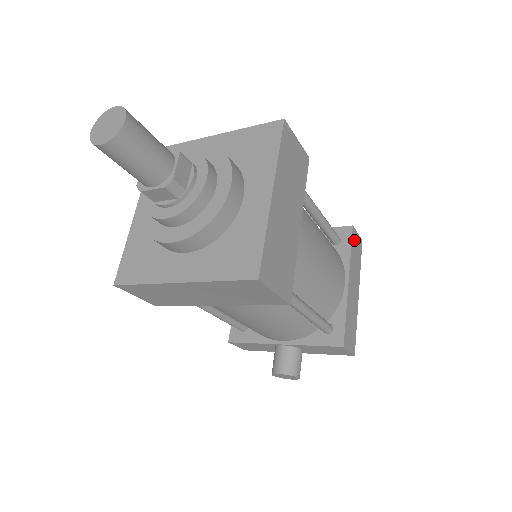
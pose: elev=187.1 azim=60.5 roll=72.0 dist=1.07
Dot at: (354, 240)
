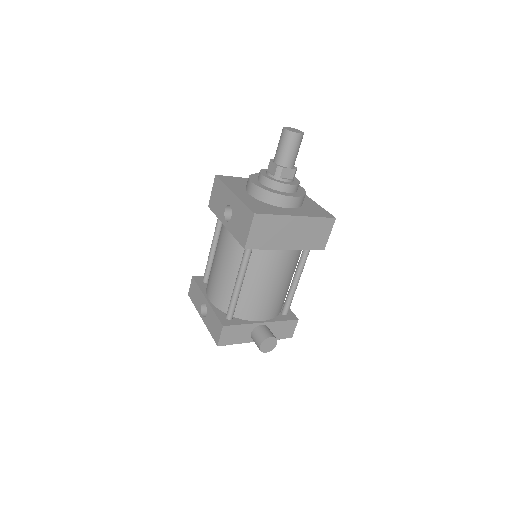
Dot at: occluded
